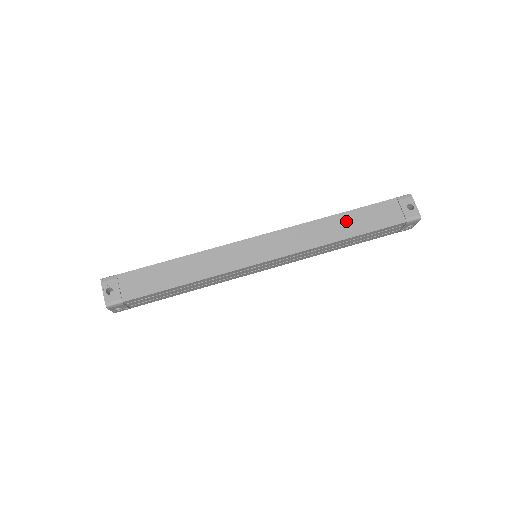
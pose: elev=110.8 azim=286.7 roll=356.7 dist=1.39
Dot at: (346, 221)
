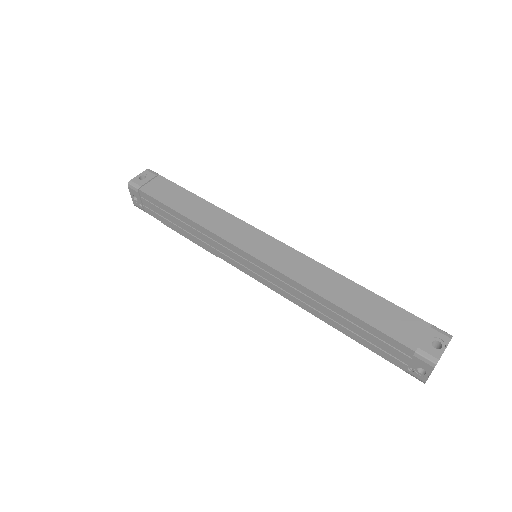
Dot at: (355, 294)
